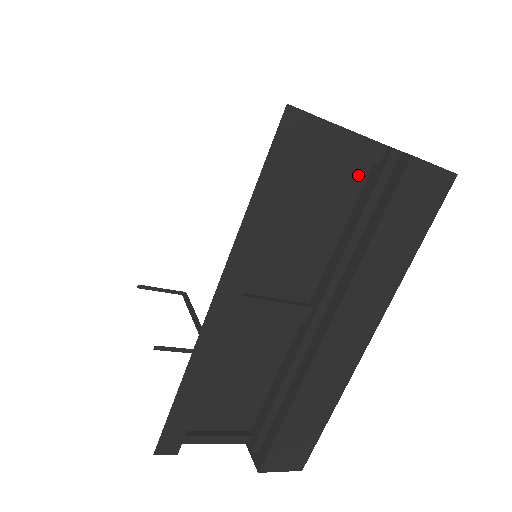
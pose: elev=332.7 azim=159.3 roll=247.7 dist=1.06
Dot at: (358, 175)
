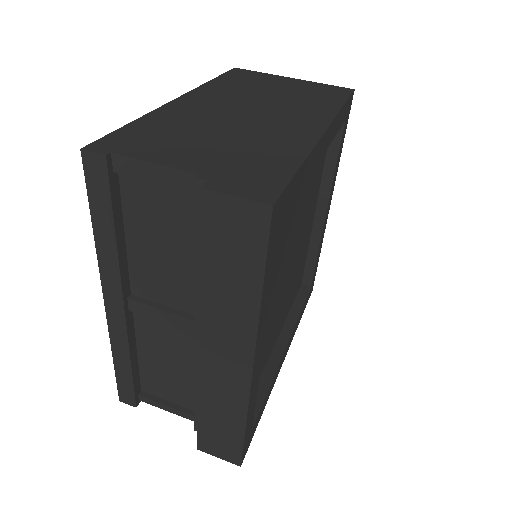
Dot at: (192, 202)
